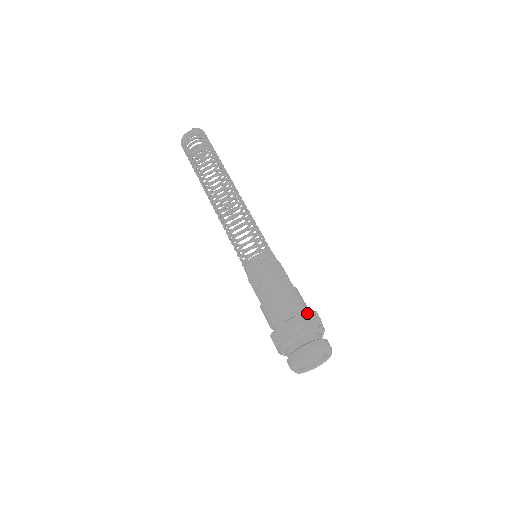
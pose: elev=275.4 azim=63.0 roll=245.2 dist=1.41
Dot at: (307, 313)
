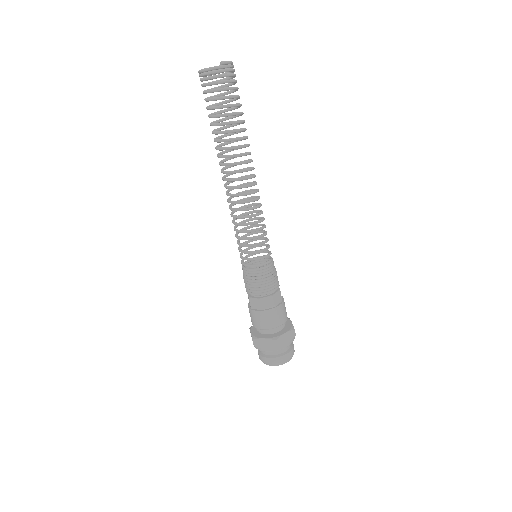
Dot at: (288, 333)
